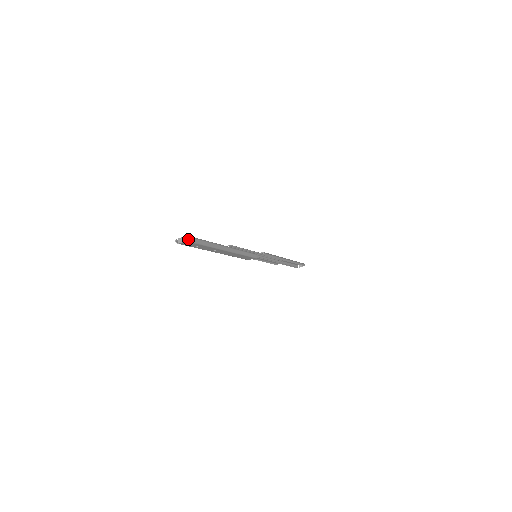
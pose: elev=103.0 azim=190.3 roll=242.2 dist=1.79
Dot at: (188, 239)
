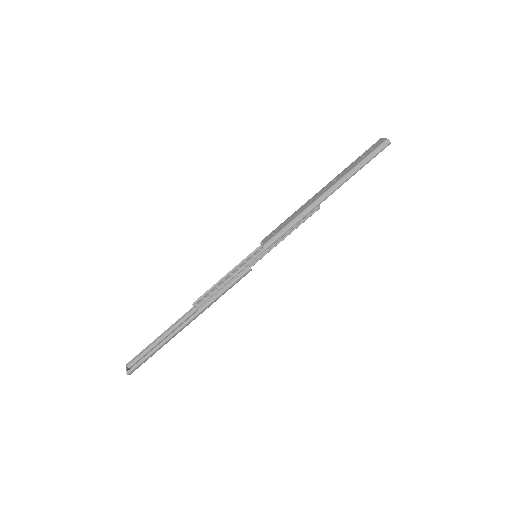
Dot at: (130, 373)
